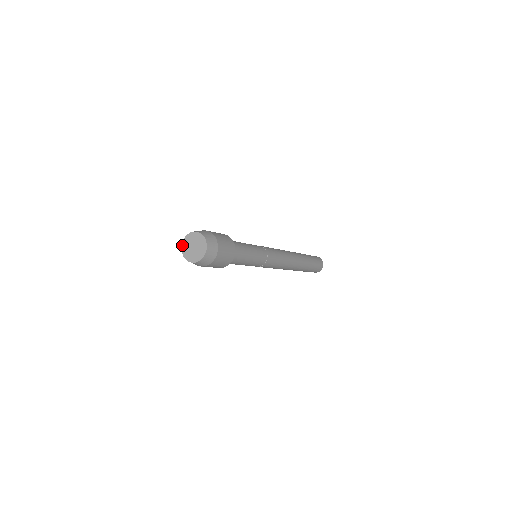
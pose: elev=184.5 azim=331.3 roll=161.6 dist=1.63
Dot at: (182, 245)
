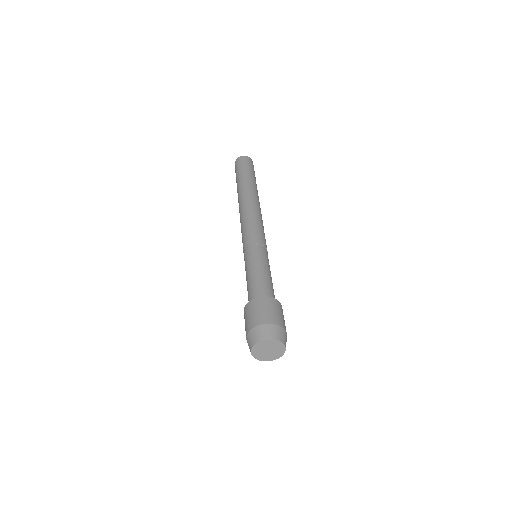
Dot at: (263, 341)
